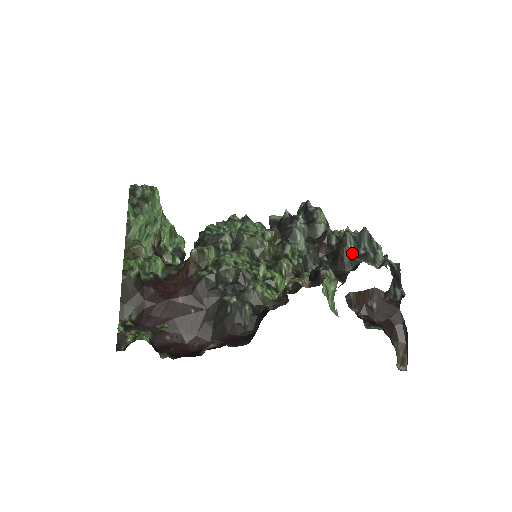
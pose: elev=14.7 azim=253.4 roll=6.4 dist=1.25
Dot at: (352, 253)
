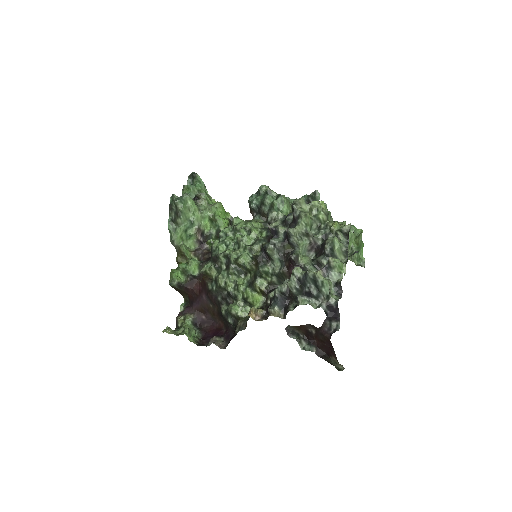
Dot at: (295, 294)
